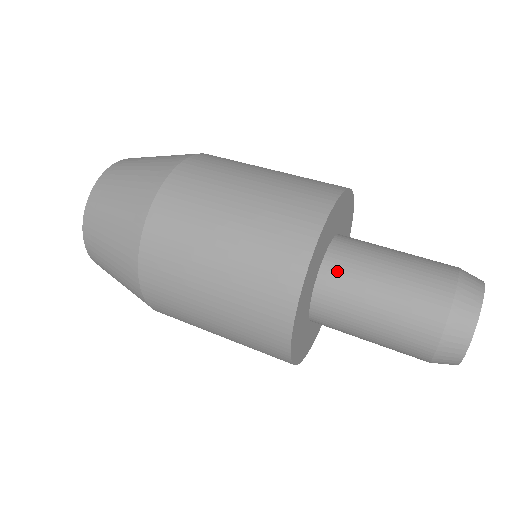
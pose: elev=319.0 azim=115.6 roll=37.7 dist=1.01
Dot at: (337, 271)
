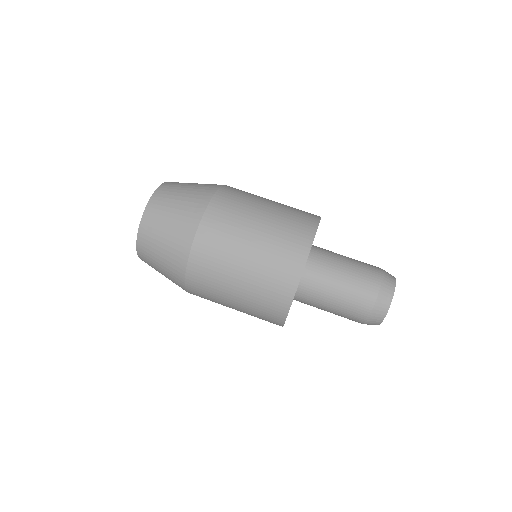
Dot at: (319, 257)
